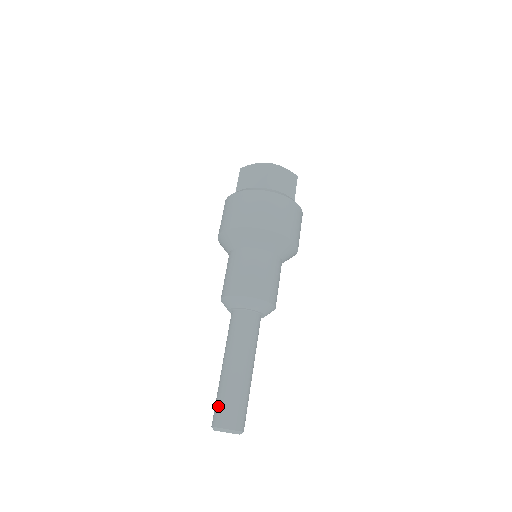
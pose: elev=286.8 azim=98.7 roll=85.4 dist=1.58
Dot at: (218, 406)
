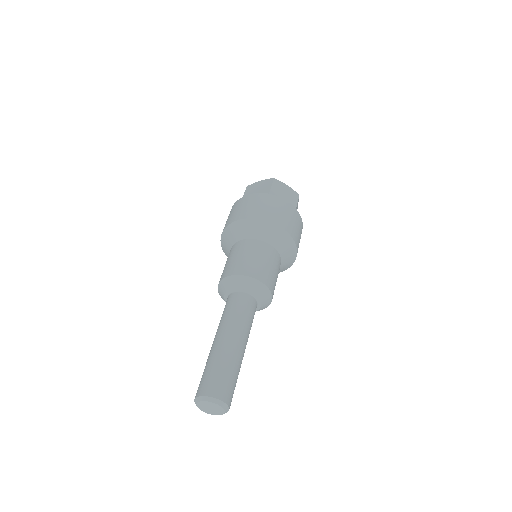
Dot at: (204, 377)
